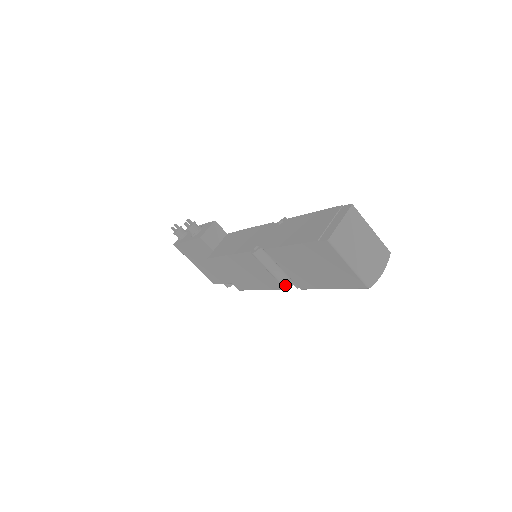
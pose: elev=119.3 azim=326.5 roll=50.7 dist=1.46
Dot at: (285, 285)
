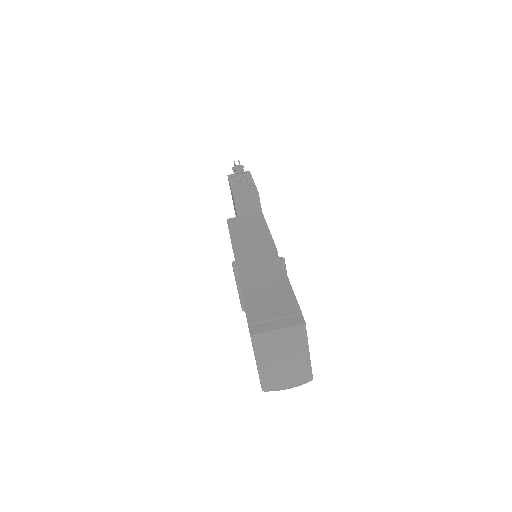
Dot at: (242, 306)
